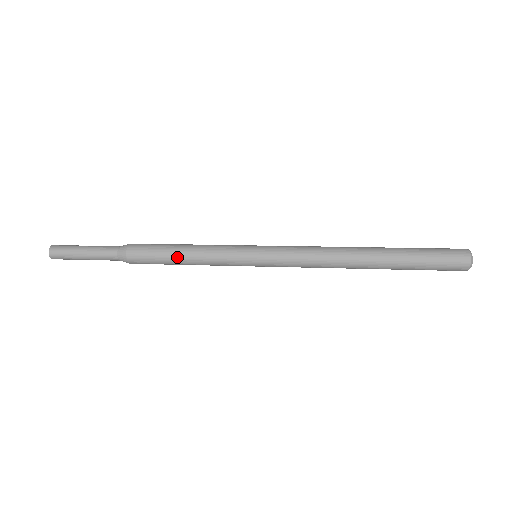
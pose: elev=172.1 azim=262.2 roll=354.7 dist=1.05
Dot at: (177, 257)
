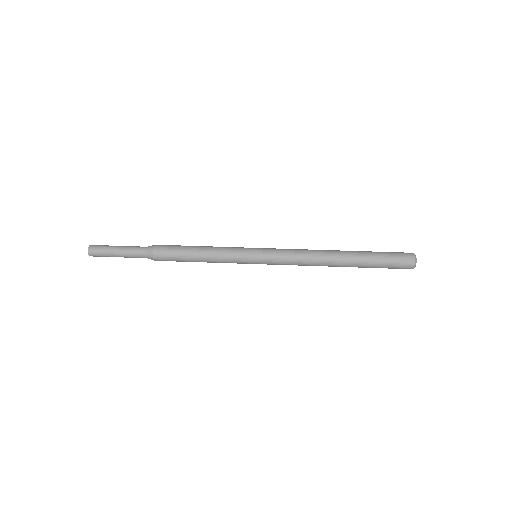
Dot at: (194, 256)
